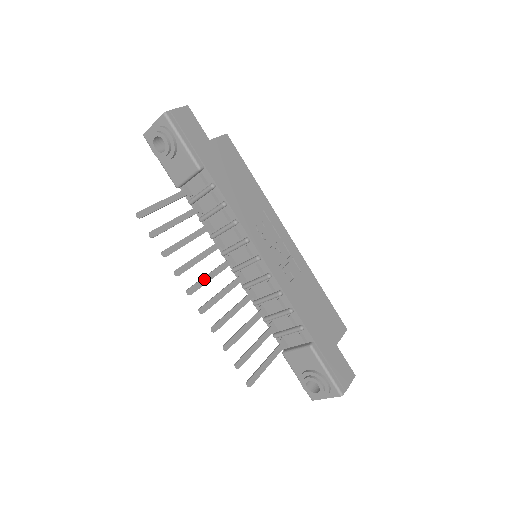
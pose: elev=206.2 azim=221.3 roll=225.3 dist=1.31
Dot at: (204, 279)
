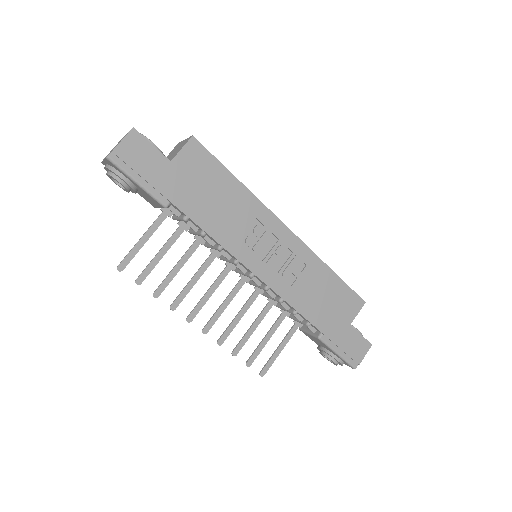
Dot at: (202, 300)
